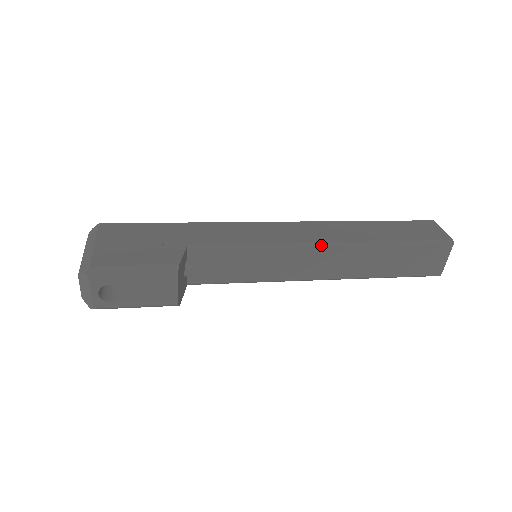
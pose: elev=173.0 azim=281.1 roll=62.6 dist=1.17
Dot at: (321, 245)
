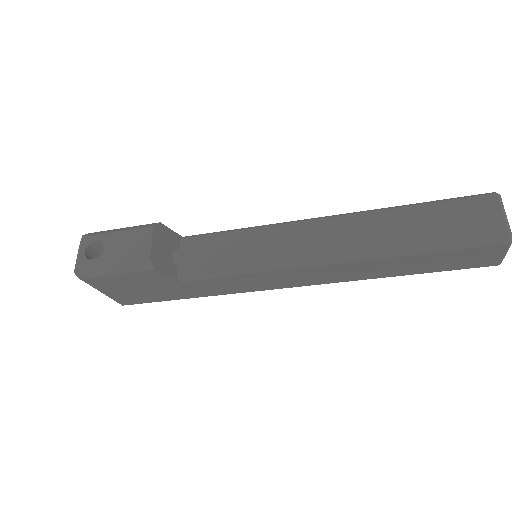
Dot at: (317, 218)
